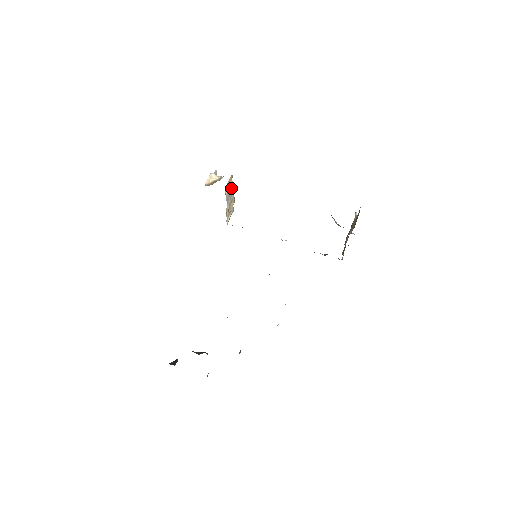
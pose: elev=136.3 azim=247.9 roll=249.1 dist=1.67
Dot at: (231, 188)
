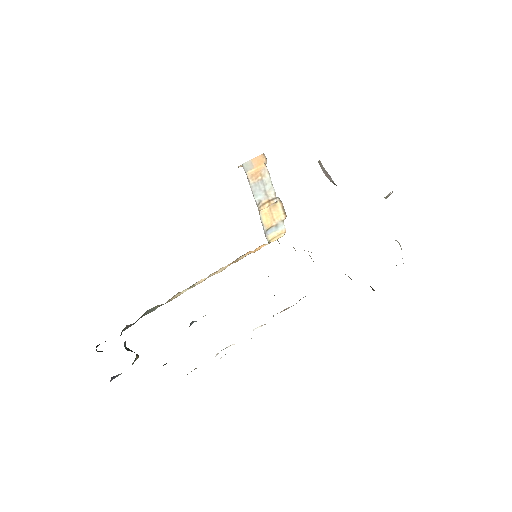
Dot at: (264, 176)
